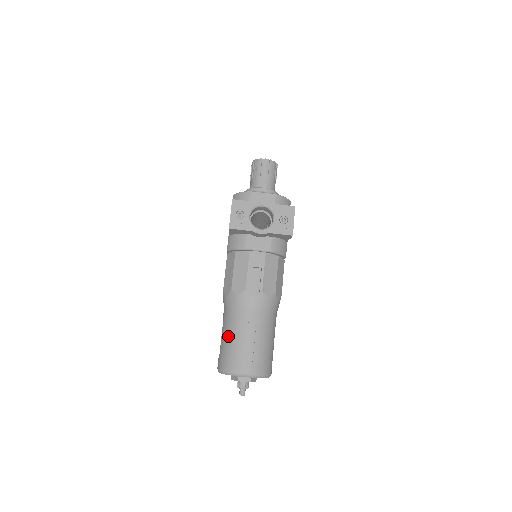
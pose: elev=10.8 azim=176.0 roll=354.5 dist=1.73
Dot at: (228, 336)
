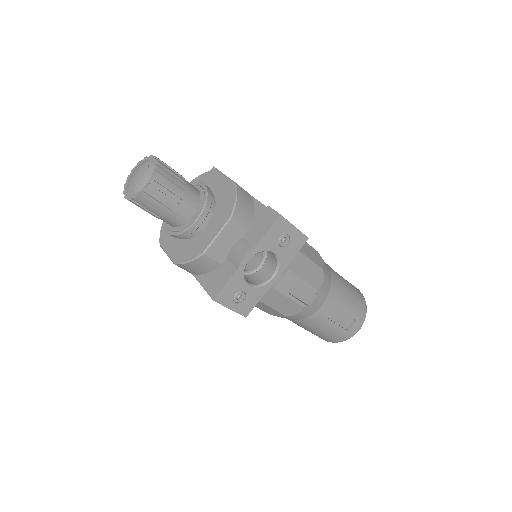
Dot at: (317, 331)
